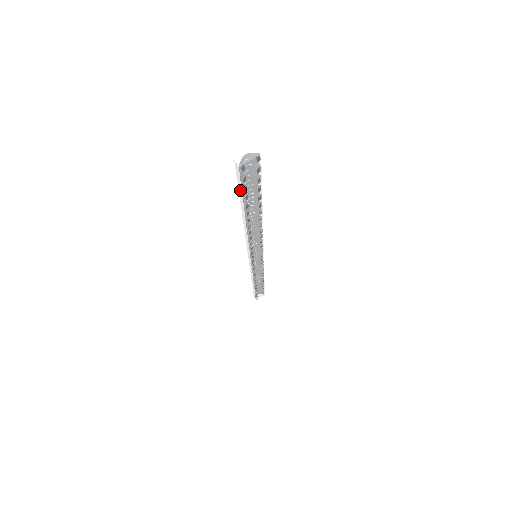
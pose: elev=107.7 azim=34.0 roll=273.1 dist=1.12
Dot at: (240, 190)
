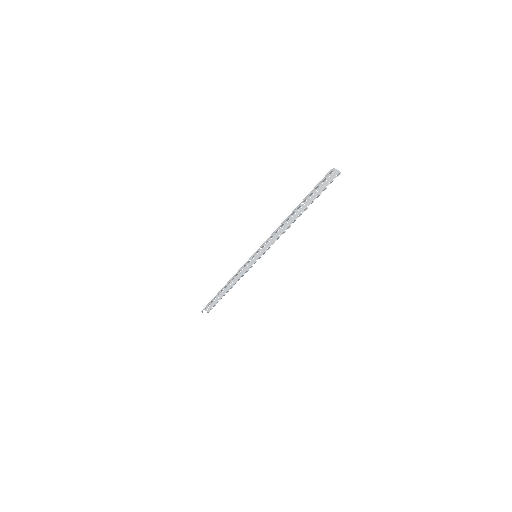
Dot at: (313, 187)
